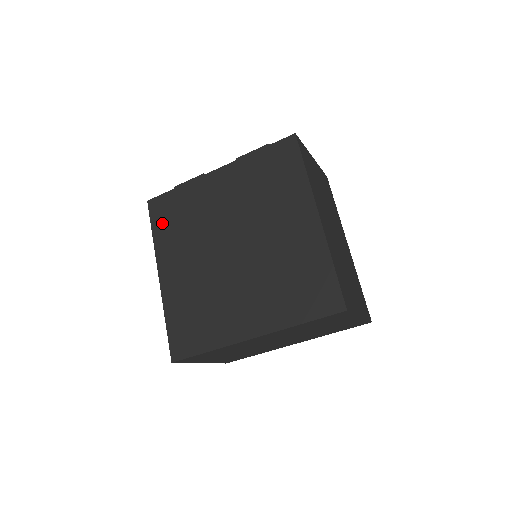
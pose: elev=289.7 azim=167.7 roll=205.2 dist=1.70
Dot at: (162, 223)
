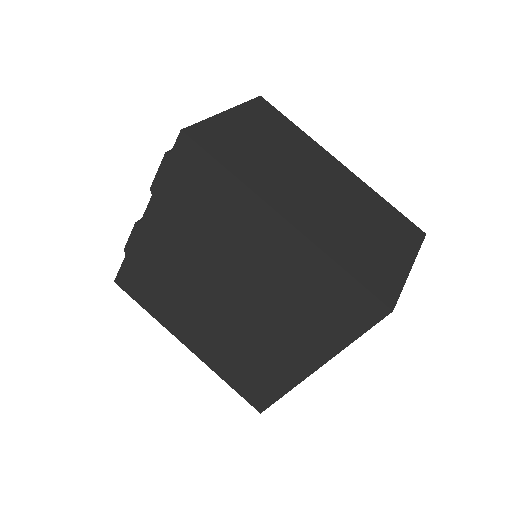
Dot at: (145, 297)
